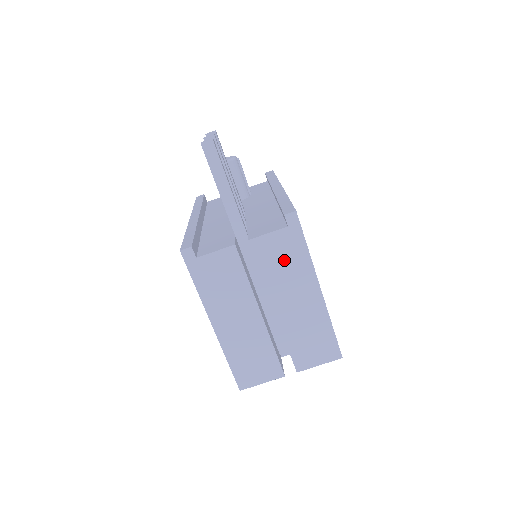
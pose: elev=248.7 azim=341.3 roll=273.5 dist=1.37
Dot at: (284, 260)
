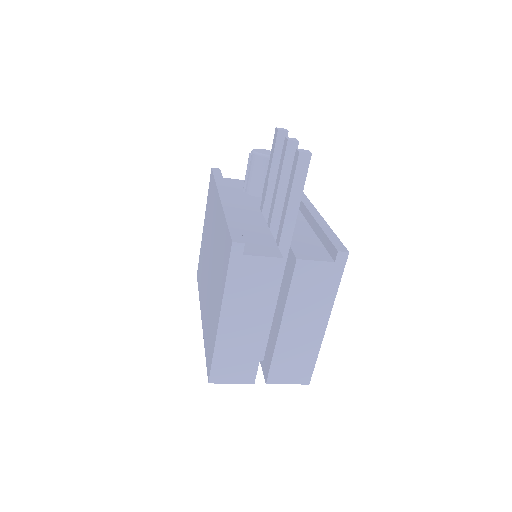
Dot at: (314, 288)
